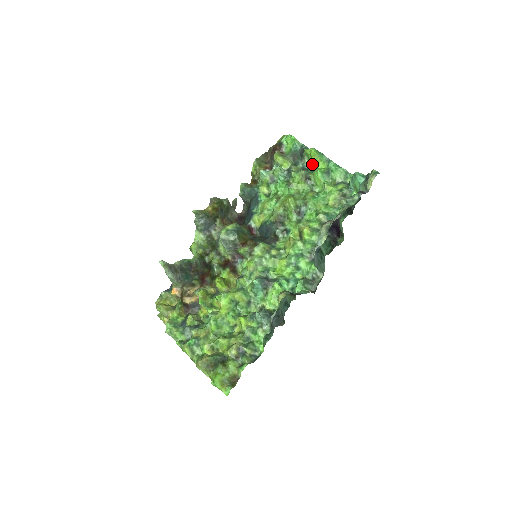
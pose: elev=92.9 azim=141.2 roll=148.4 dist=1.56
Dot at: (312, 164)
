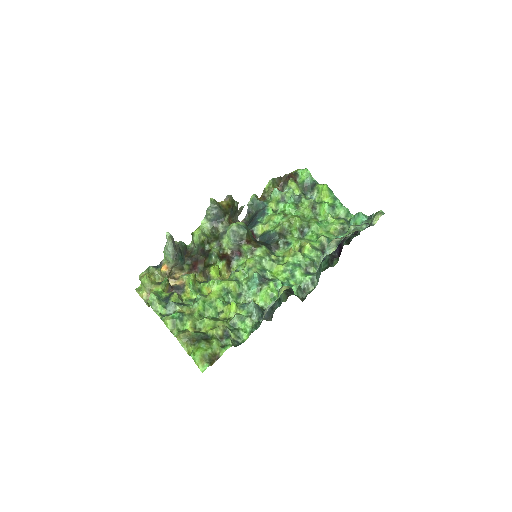
Dot at: (321, 197)
